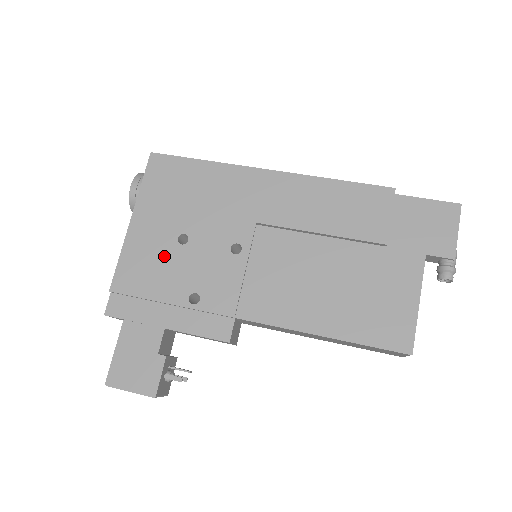
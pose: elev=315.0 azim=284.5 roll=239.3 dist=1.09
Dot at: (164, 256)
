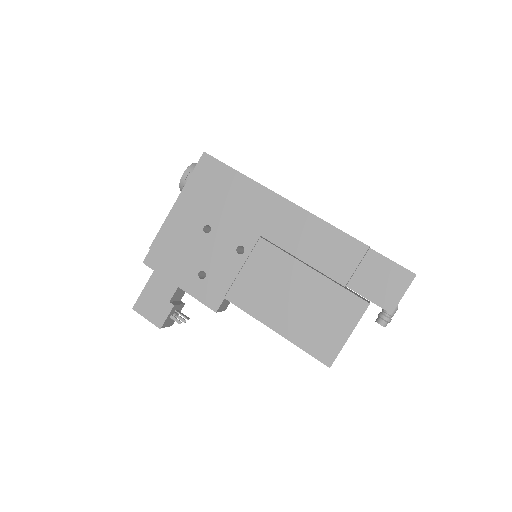
Dot at: (191, 237)
